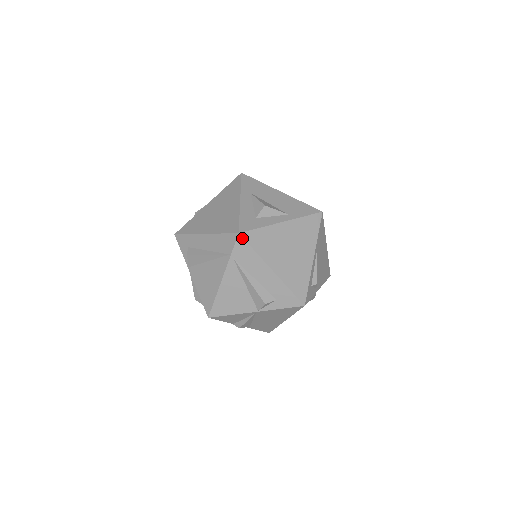
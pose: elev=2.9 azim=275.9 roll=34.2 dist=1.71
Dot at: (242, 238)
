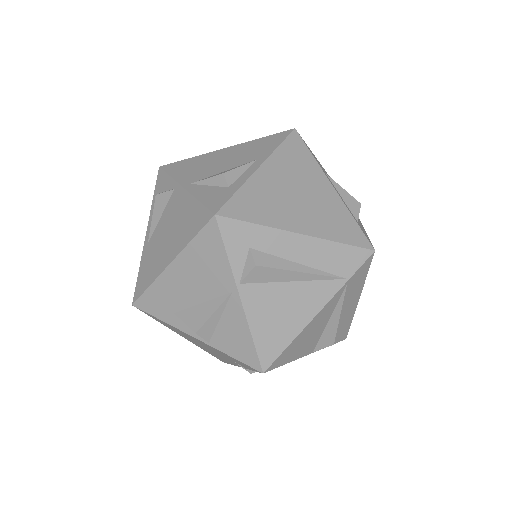
Dot at: (372, 257)
